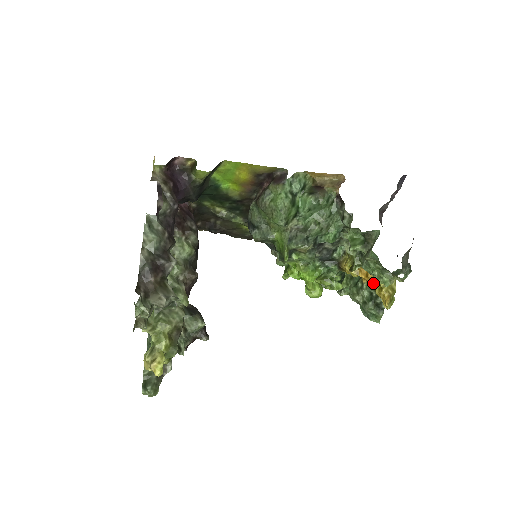
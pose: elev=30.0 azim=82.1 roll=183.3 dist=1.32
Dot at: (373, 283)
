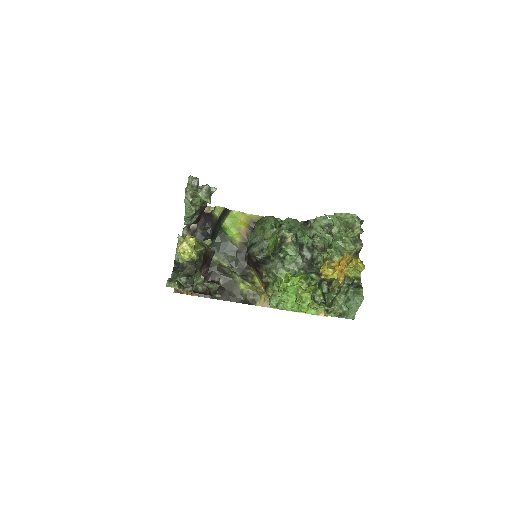
Dot at: (342, 235)
